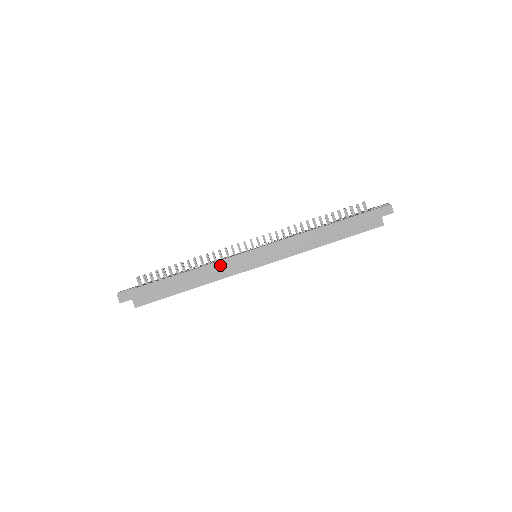
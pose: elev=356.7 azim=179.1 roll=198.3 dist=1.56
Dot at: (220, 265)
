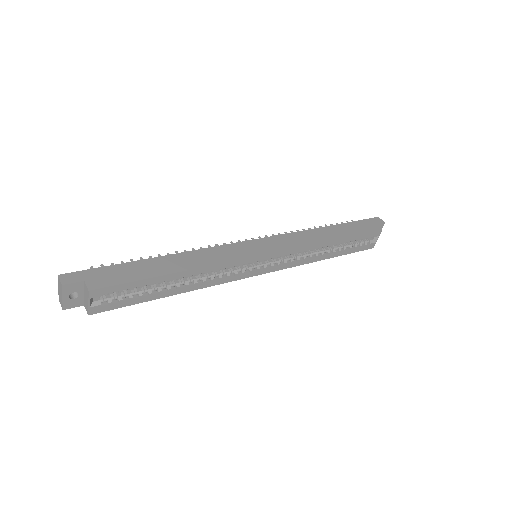
Dot at: (216, 250)
